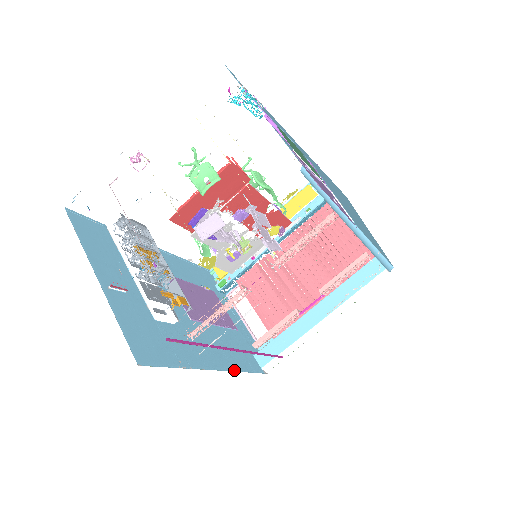
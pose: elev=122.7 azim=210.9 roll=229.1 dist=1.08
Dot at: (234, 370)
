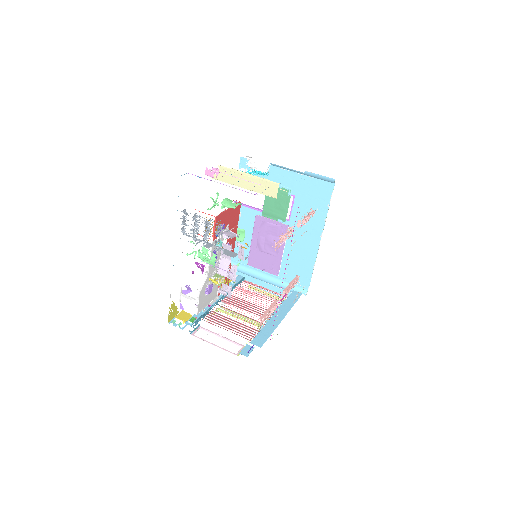
Dot at: occluded
